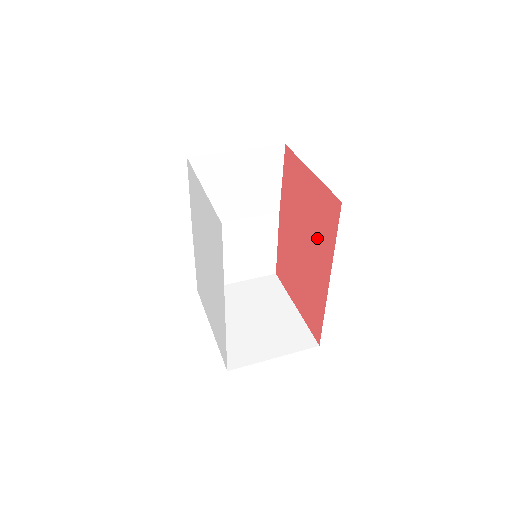
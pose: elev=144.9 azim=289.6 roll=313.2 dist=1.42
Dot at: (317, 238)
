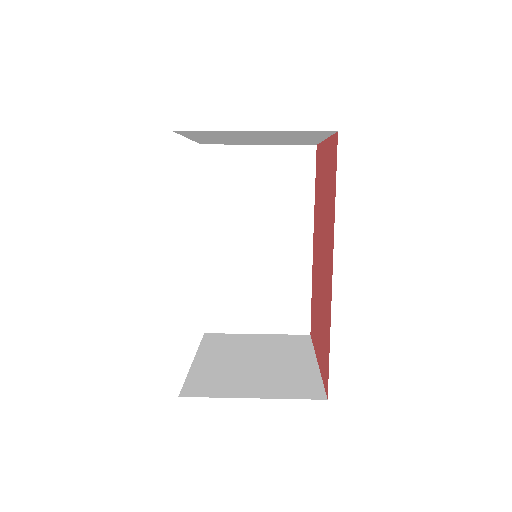
Dot at: (327, 221)
